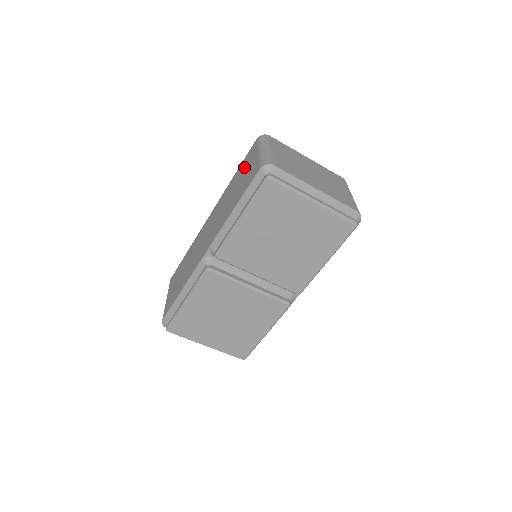
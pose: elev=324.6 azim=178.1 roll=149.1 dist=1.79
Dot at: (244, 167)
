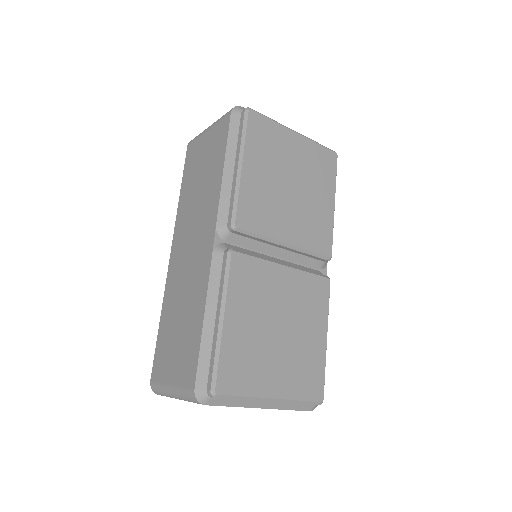
Dot at: (194, 163)
